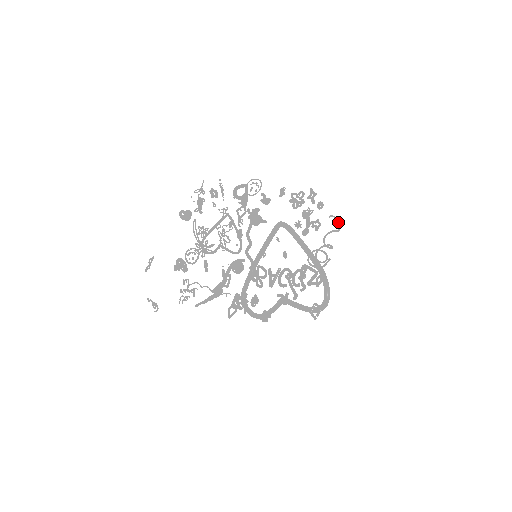
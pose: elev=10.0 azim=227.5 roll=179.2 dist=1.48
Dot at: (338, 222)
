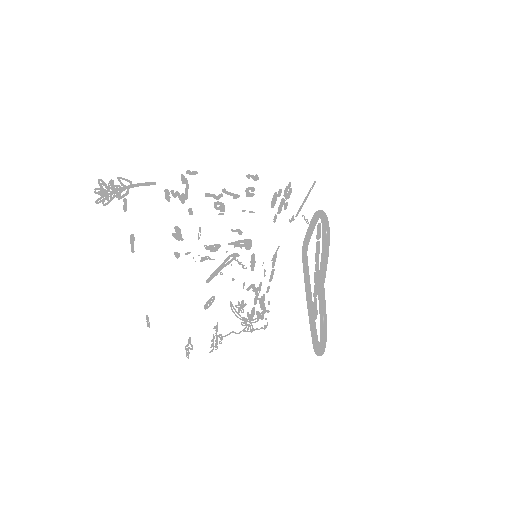
Dot at: occluded
